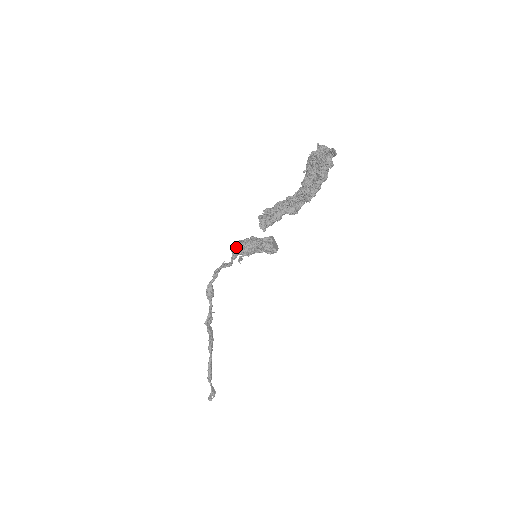
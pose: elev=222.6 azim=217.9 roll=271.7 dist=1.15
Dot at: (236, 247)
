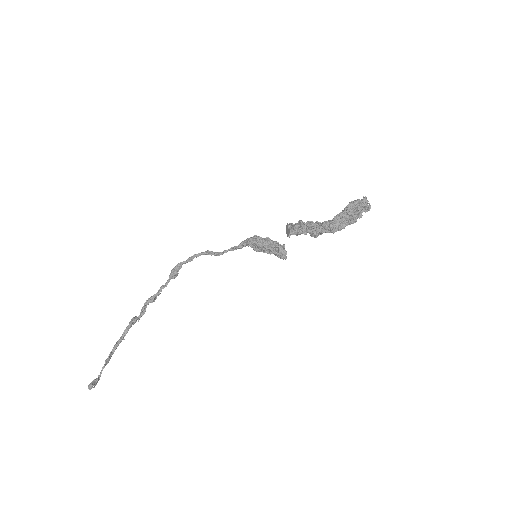
Dot at: (255, 238)
